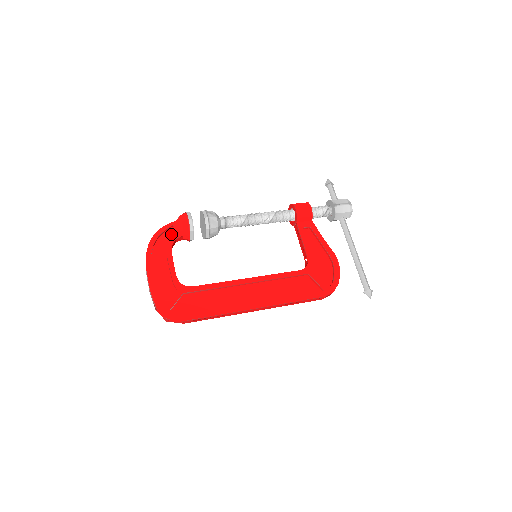
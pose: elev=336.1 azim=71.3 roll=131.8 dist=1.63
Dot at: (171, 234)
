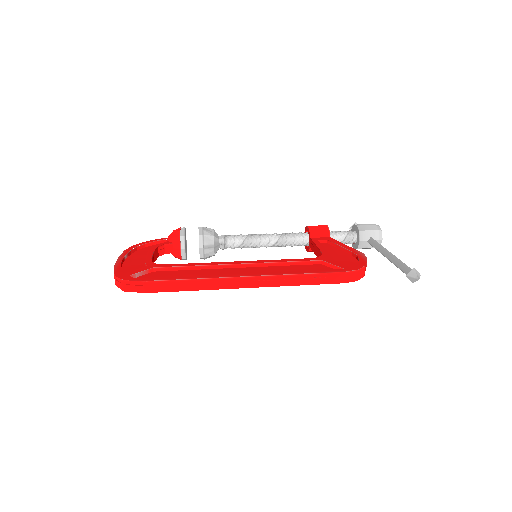
Dot at: occluded
